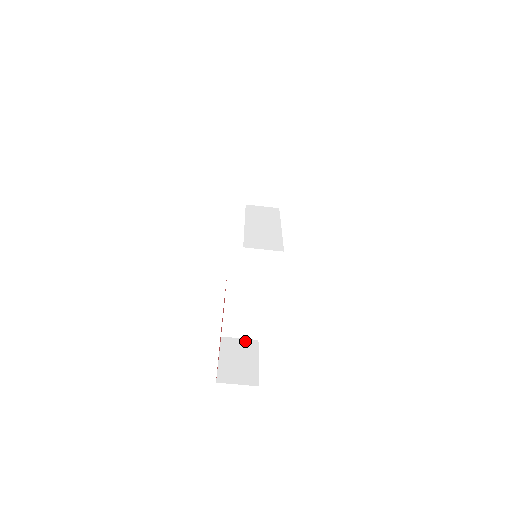
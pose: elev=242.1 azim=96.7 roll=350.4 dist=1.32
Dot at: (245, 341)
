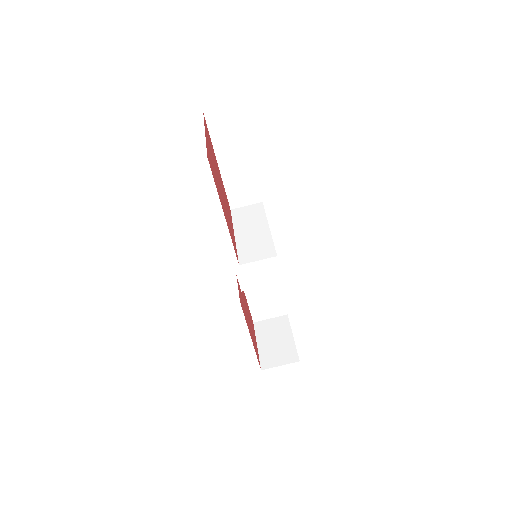
Dot at: (276, 320)
